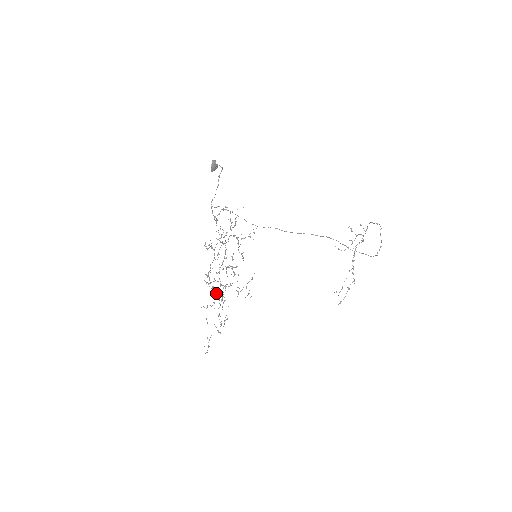
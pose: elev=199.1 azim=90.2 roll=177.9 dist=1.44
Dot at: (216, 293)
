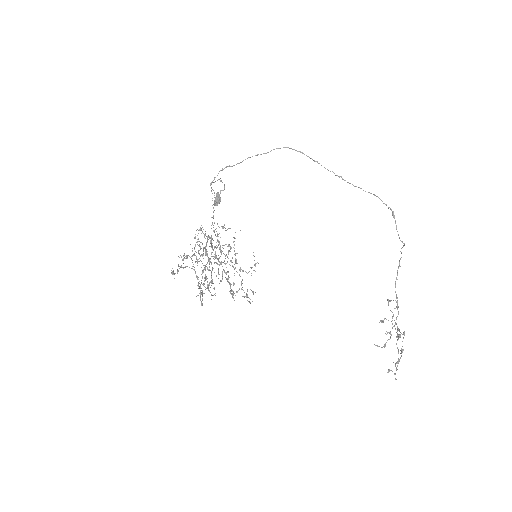
Dot at: (201, 282)
